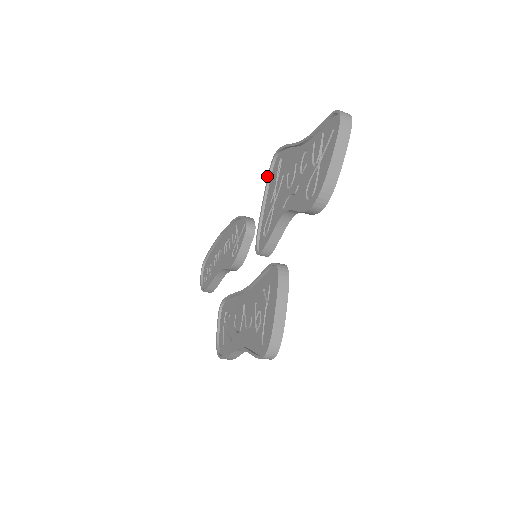
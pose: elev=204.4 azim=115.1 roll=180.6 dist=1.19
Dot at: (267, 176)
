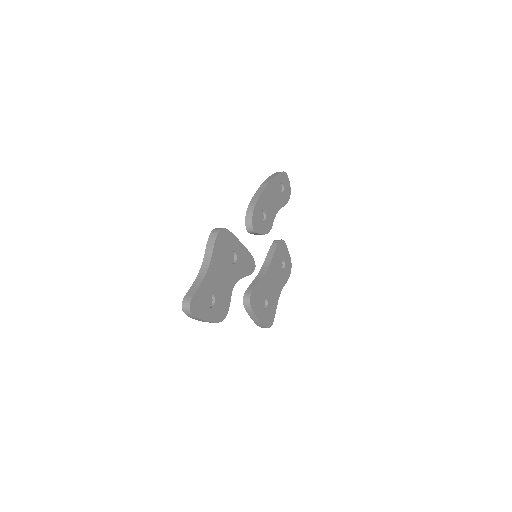
Dot at: occluded
